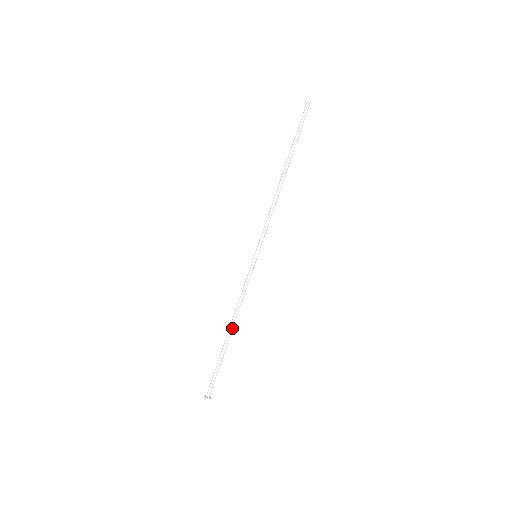
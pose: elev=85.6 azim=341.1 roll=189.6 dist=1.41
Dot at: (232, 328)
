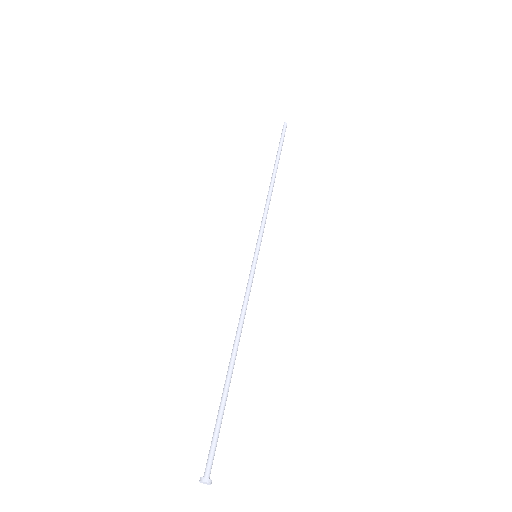
Dot at: (235, 350)
